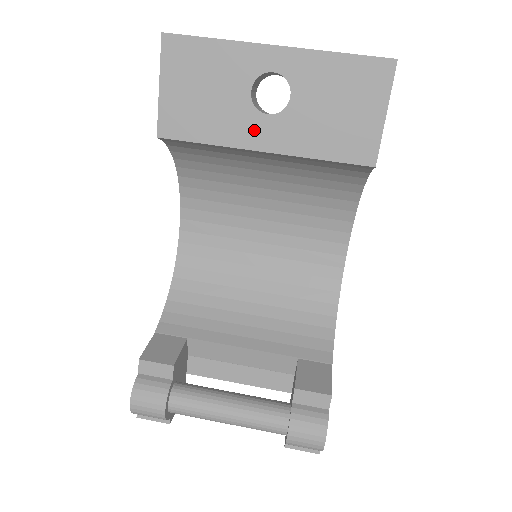
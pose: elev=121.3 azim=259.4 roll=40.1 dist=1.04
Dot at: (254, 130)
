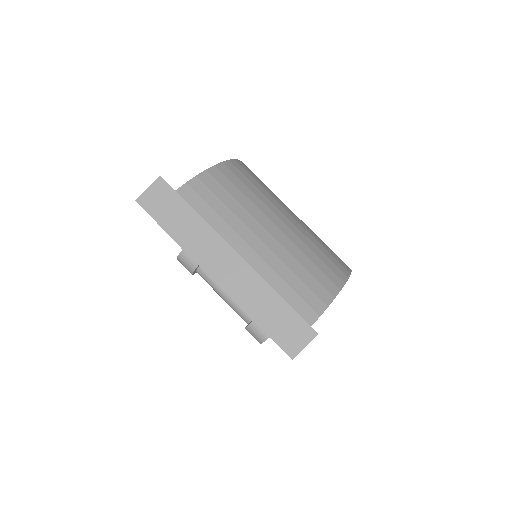
Dot at: occluded
